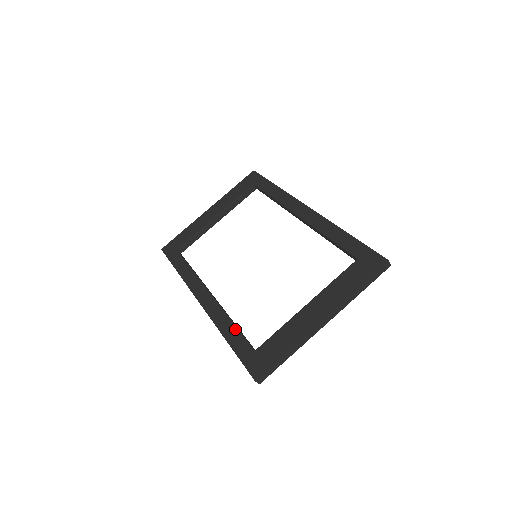
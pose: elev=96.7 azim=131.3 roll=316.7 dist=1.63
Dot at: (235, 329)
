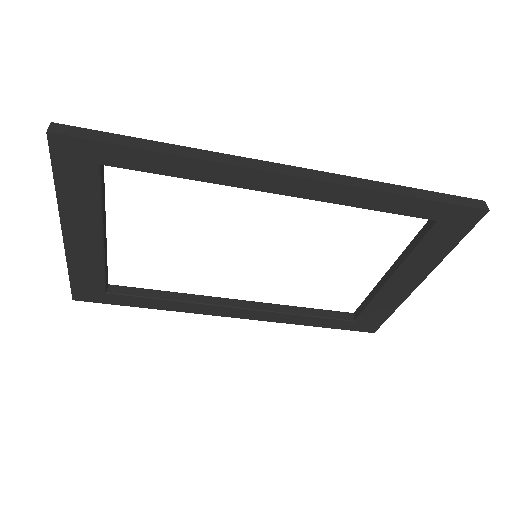
Dot at: (314, 319)
